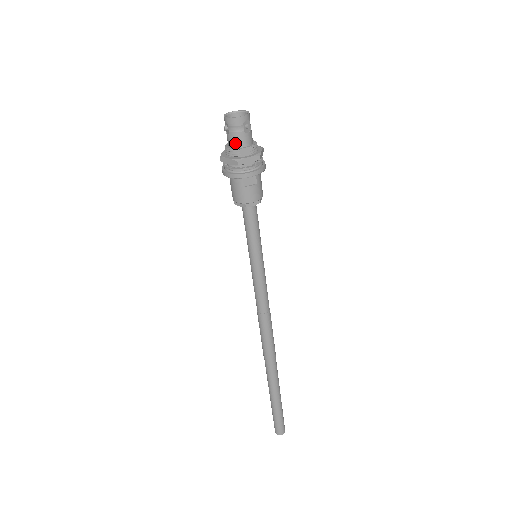
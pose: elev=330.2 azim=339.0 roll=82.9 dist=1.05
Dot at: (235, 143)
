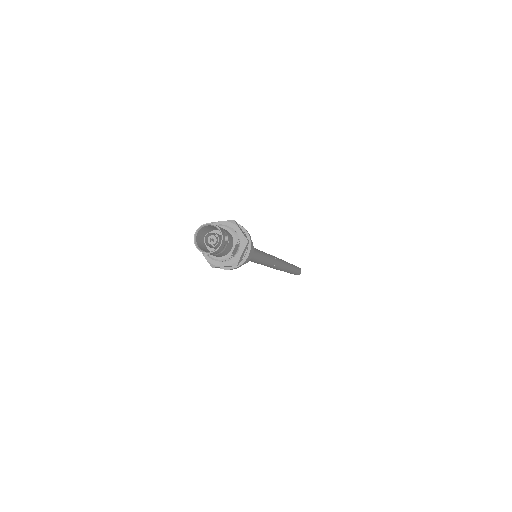
Dot at: (223, 255)
